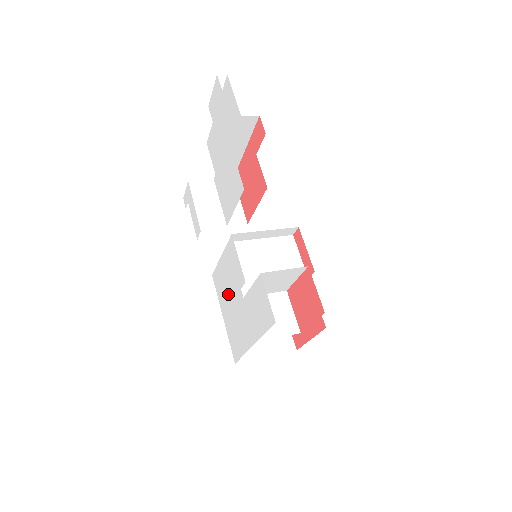
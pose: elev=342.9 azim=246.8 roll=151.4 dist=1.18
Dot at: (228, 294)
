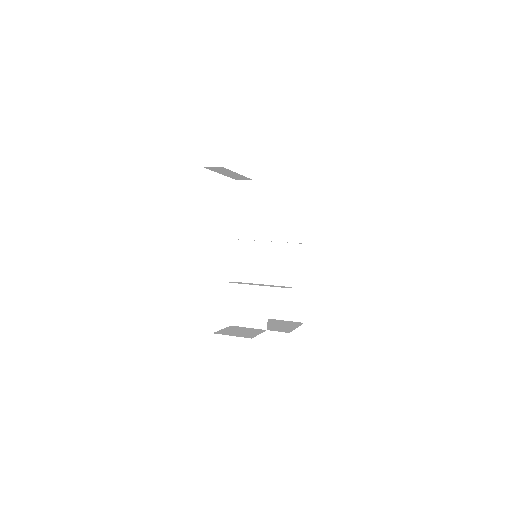
Dot at: occluded
